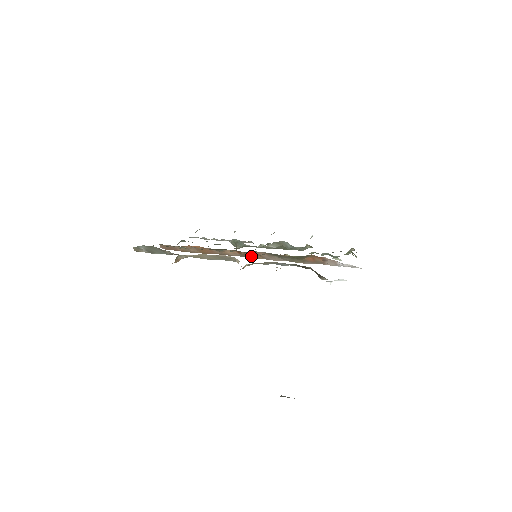
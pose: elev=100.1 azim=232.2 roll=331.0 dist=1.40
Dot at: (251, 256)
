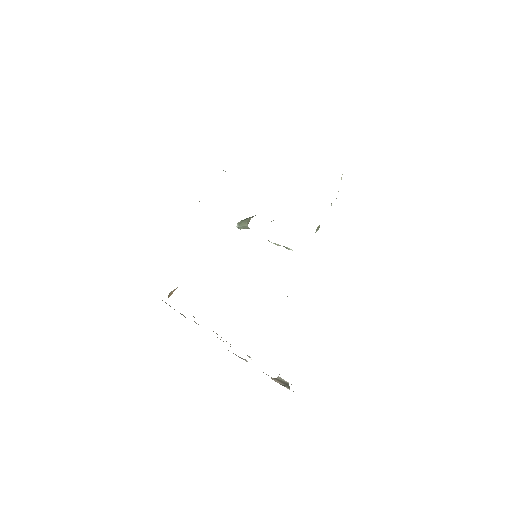
Dot at: occluded
